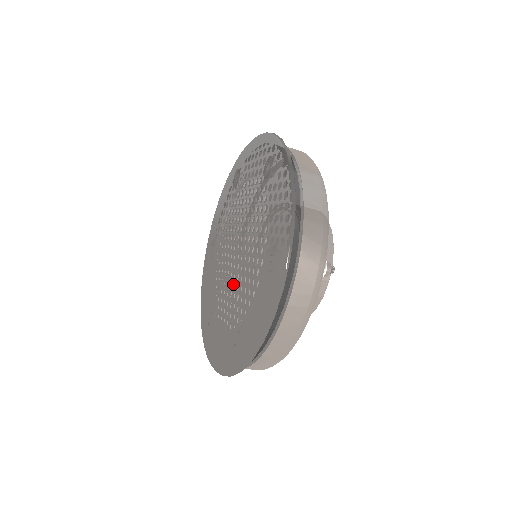
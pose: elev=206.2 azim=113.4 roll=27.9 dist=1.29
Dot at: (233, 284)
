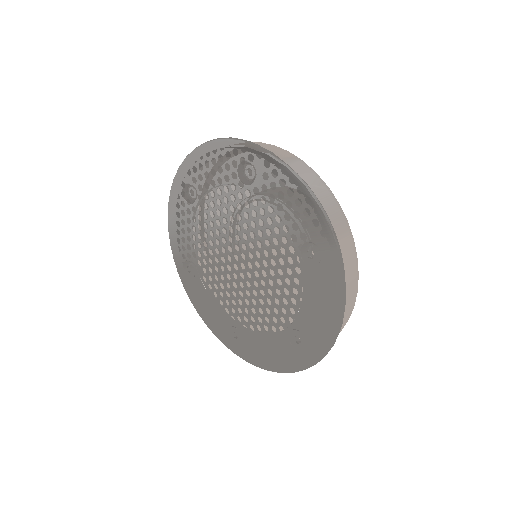
Dot at: (252, 292)
